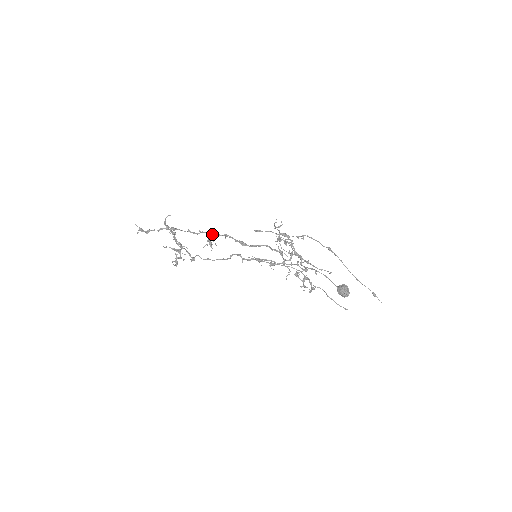
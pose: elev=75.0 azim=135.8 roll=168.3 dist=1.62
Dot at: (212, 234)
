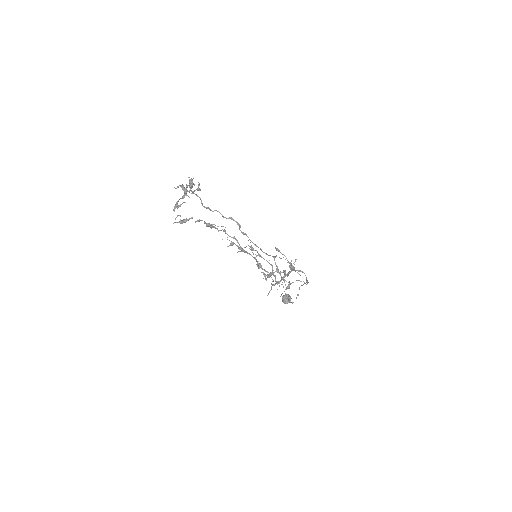
Dot at: (244, 250)
